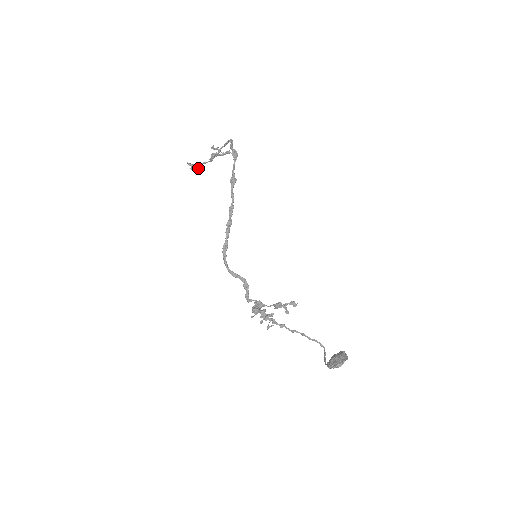
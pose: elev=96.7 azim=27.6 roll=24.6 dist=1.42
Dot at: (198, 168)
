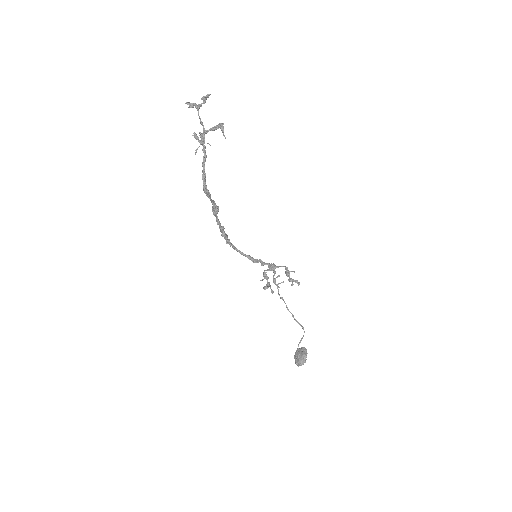
Dot at: (205, 97)
